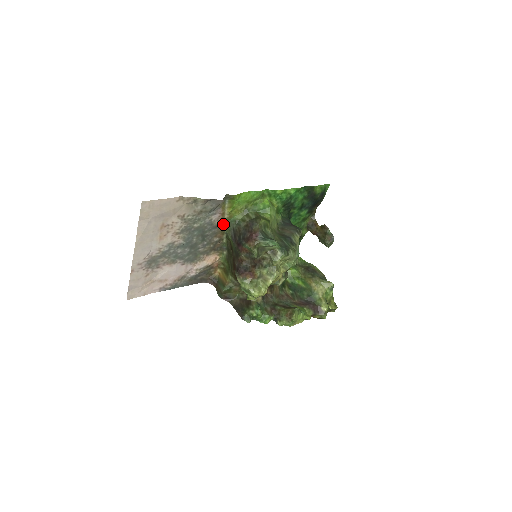
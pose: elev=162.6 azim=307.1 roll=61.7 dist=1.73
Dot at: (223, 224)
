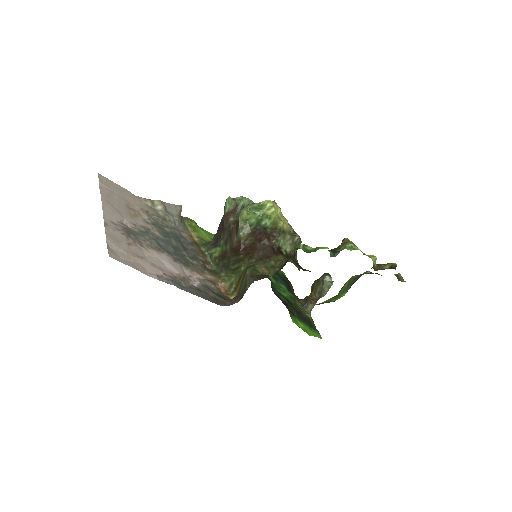
Dot at: (198, 246)
